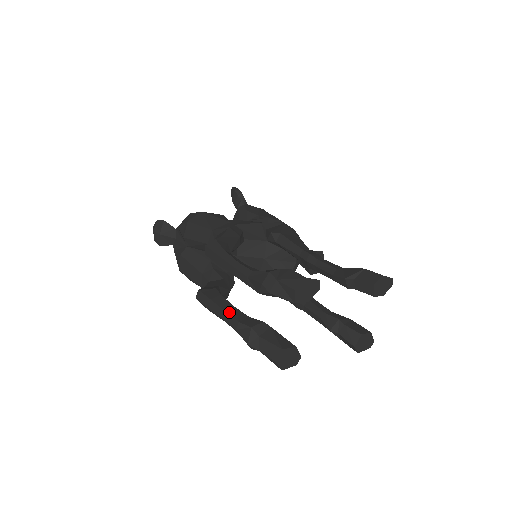
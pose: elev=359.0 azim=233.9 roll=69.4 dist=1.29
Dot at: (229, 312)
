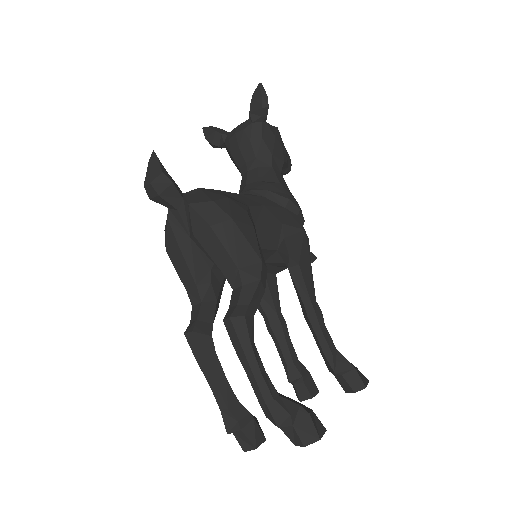
Dot at: (220, 388)
